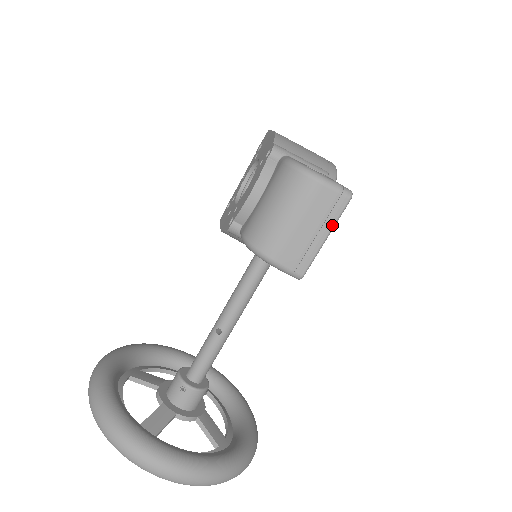
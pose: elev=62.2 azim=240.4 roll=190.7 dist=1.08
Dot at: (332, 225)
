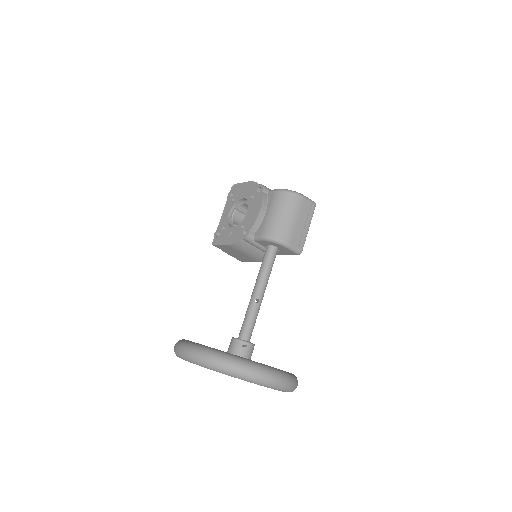
Dot at: occluded
